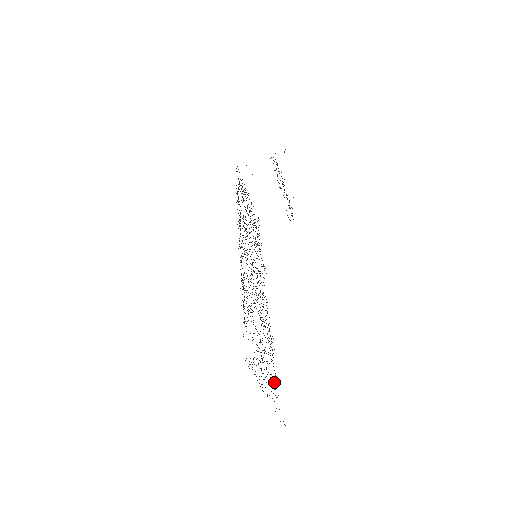
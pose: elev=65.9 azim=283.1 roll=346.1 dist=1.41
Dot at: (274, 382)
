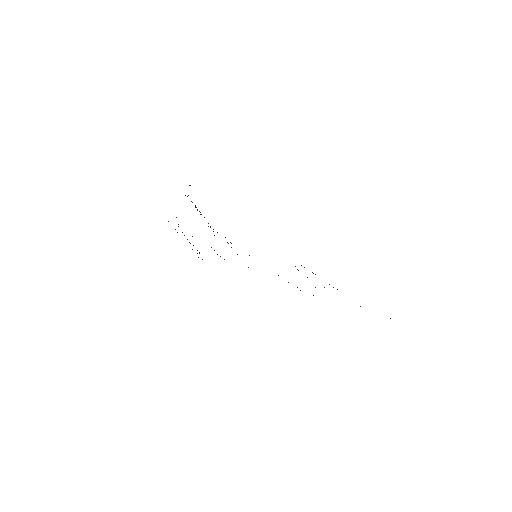
Dot at: occluded
